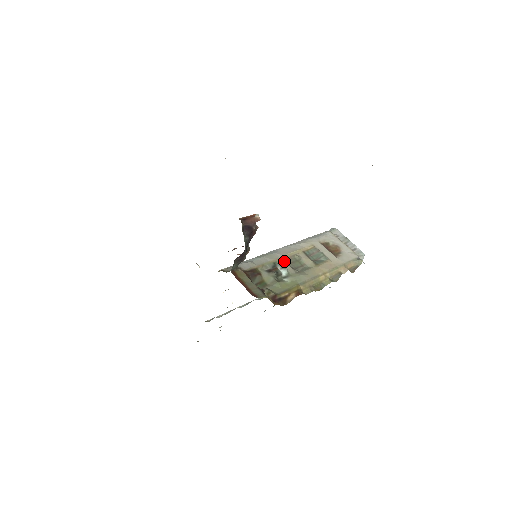
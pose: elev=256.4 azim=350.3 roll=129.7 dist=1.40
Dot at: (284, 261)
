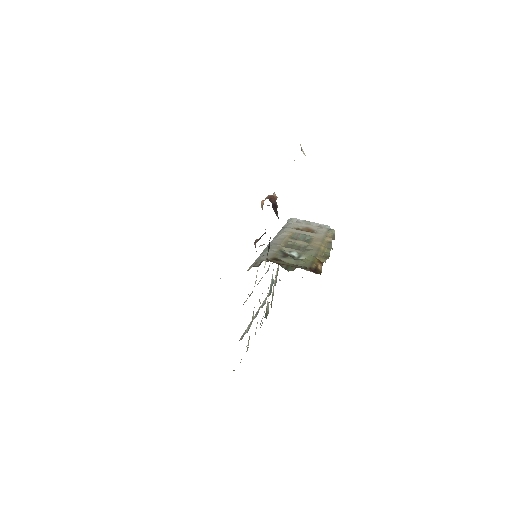
Dot at: (286, 247)
